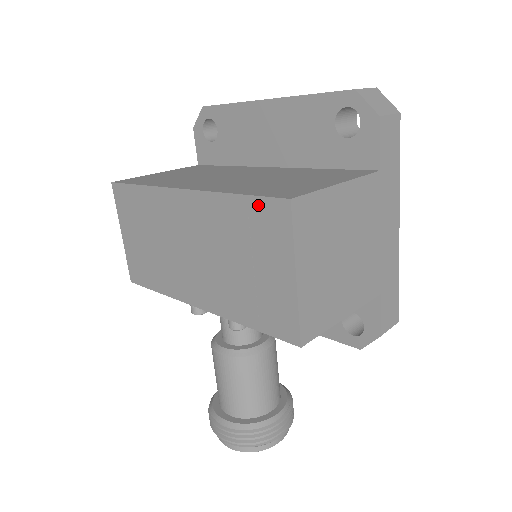
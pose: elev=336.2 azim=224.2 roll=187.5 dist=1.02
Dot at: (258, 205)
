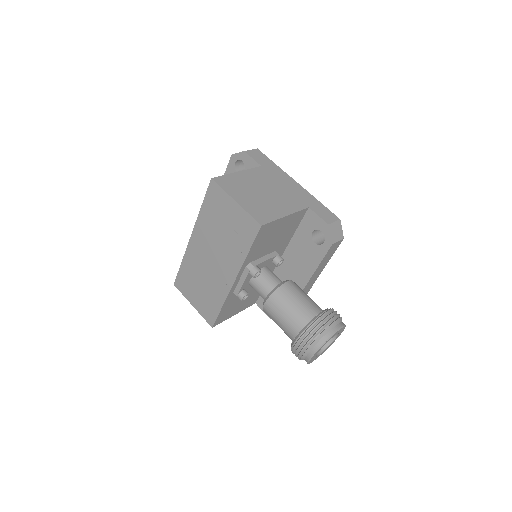
Dot at: (208, 197)
